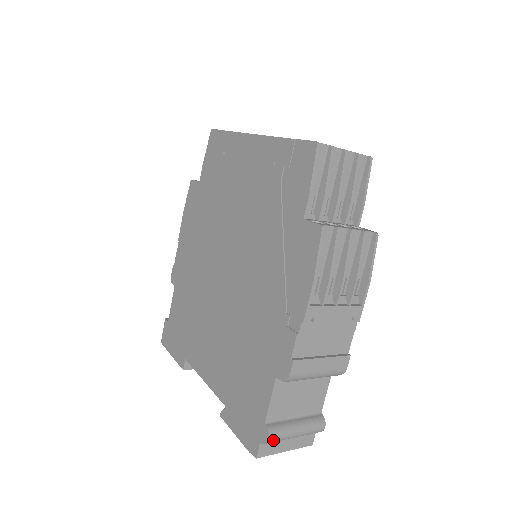
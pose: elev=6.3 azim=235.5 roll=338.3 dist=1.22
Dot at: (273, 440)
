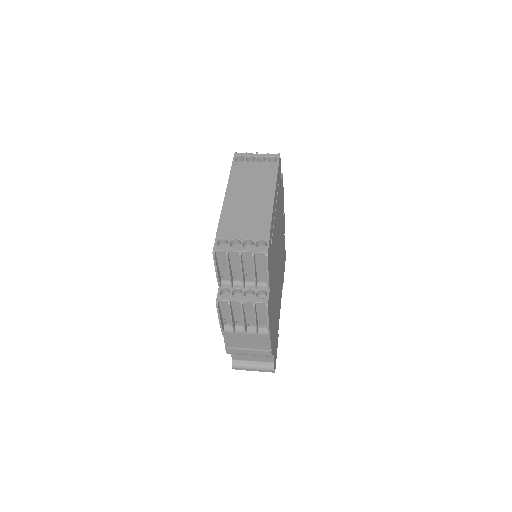
Dot at: occluded
